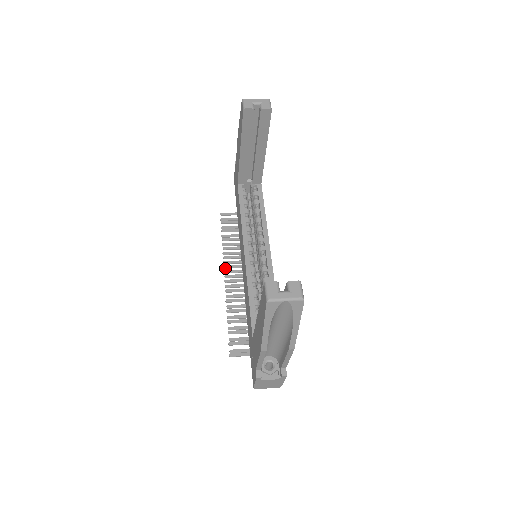
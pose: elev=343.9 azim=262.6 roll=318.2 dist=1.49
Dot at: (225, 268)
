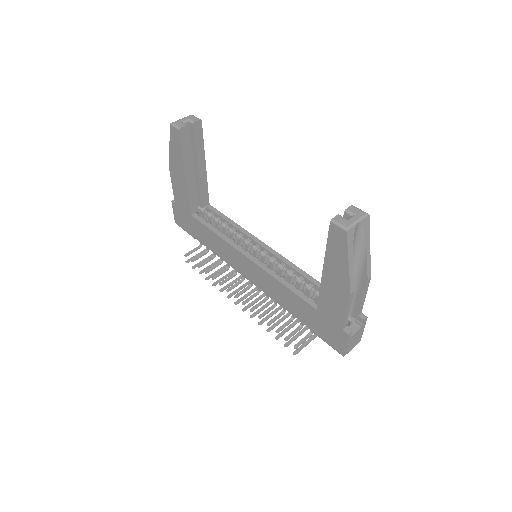
Dot at: (228, 291)
